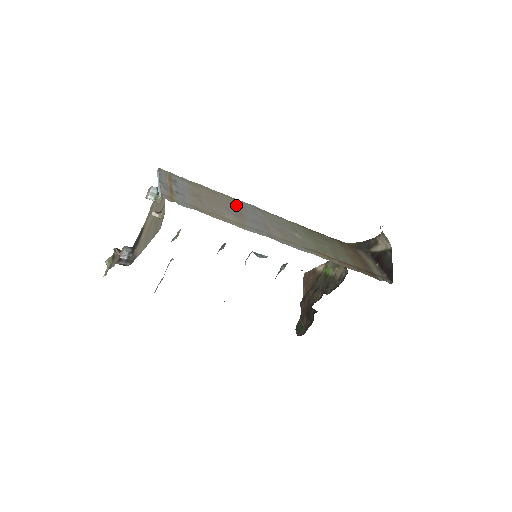
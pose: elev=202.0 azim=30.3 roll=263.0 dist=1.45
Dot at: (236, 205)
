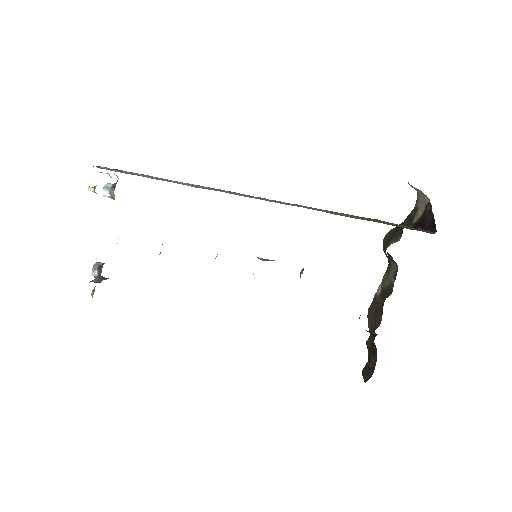
Dot at: occluded
